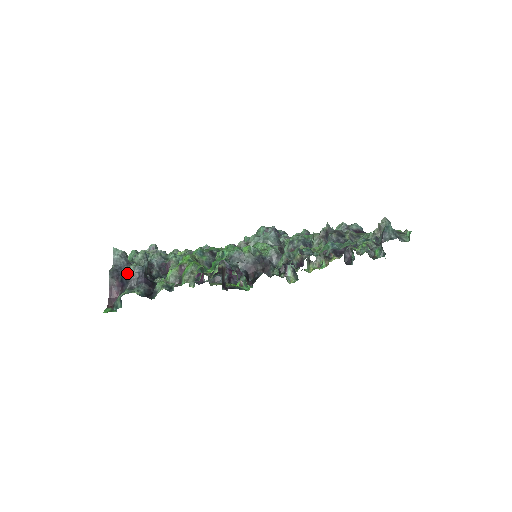
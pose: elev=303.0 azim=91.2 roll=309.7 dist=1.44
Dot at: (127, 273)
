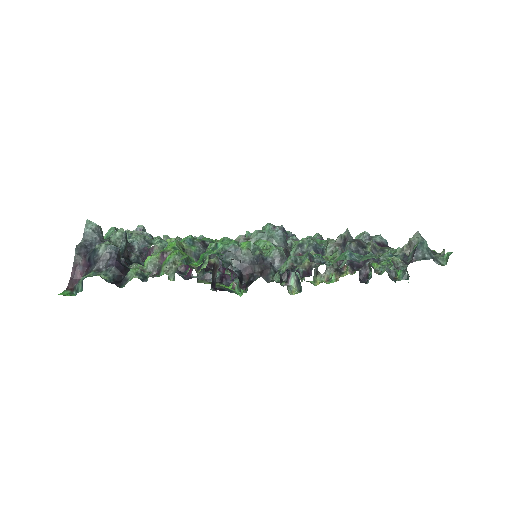
Dot at: (96, 251)
